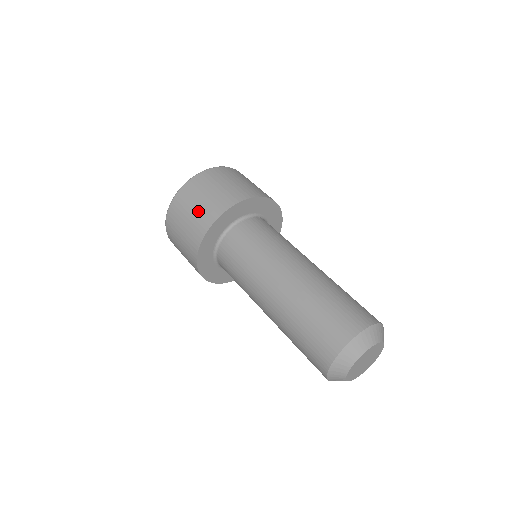
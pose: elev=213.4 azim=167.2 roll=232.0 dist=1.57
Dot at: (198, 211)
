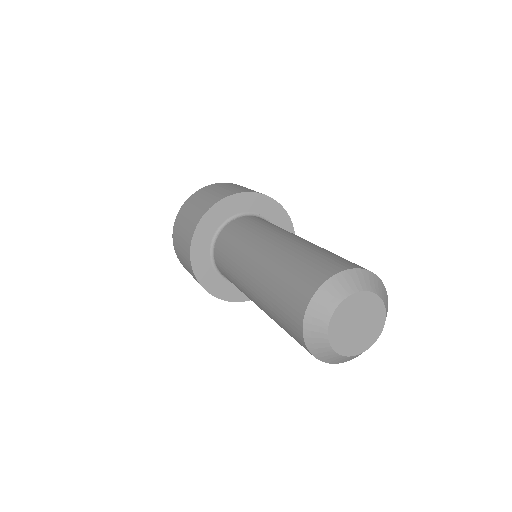
Dot at: (185, 264)
